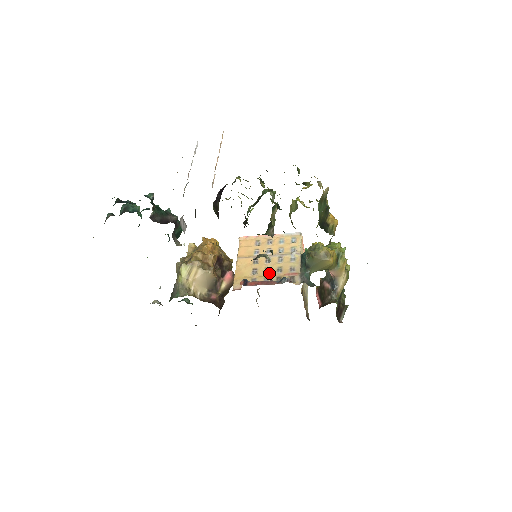
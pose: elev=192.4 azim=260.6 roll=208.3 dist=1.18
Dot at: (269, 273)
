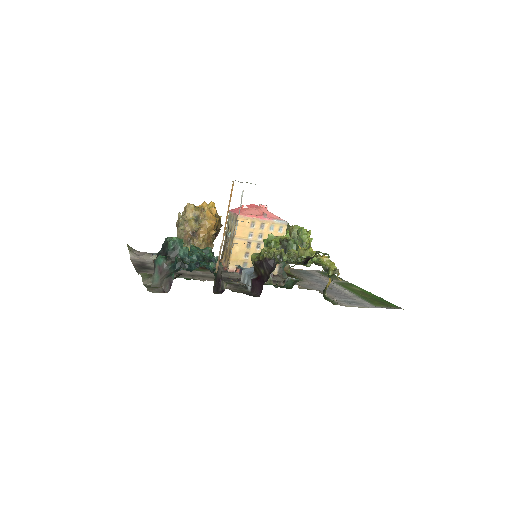
Dot at: occluded
